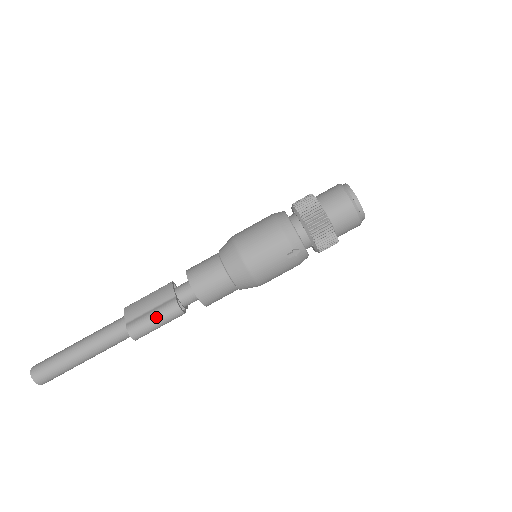
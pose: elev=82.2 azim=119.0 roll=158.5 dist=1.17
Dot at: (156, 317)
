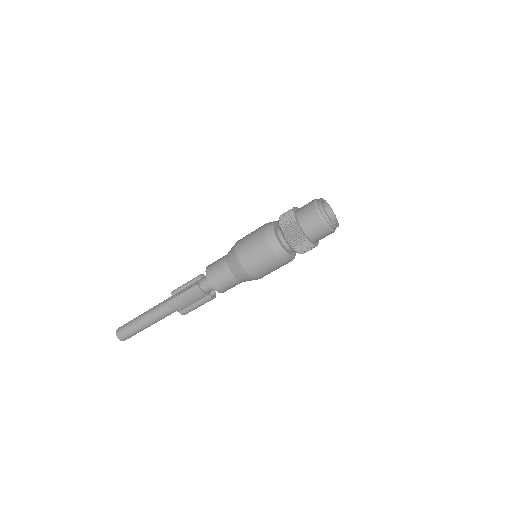
Dot at: occluded
